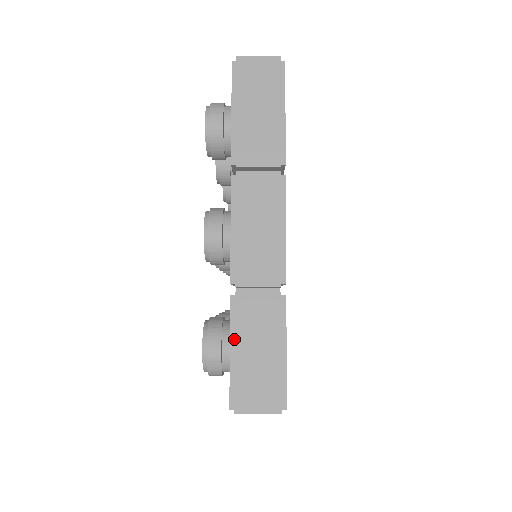
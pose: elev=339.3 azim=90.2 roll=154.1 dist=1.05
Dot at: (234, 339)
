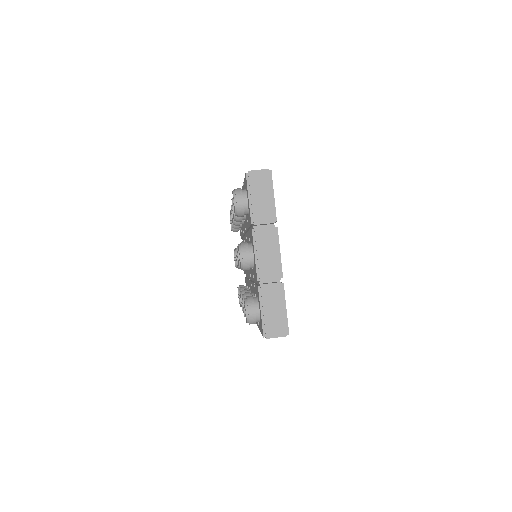
Dot at: (262, 306)
